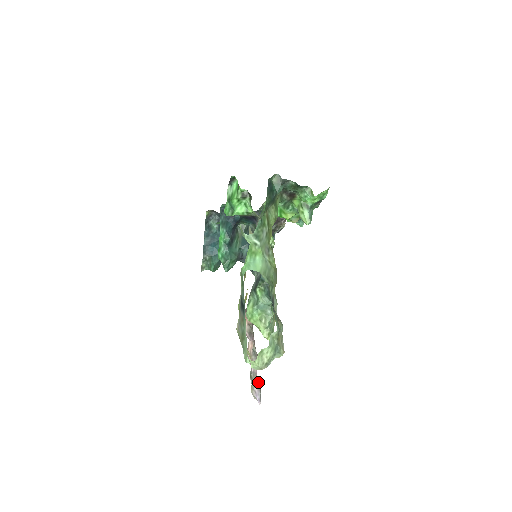
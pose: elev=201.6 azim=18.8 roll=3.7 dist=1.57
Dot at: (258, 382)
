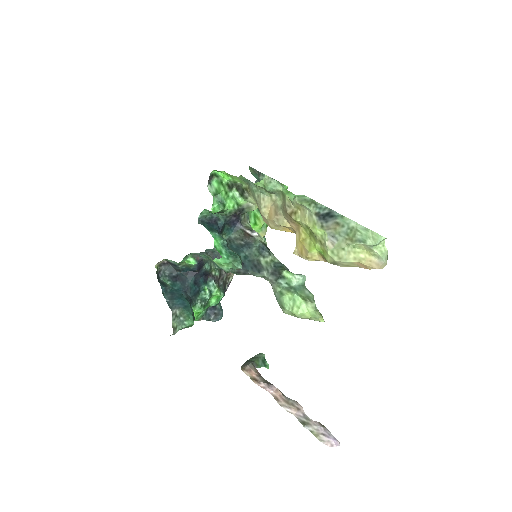
Dot at: (318, 422)
